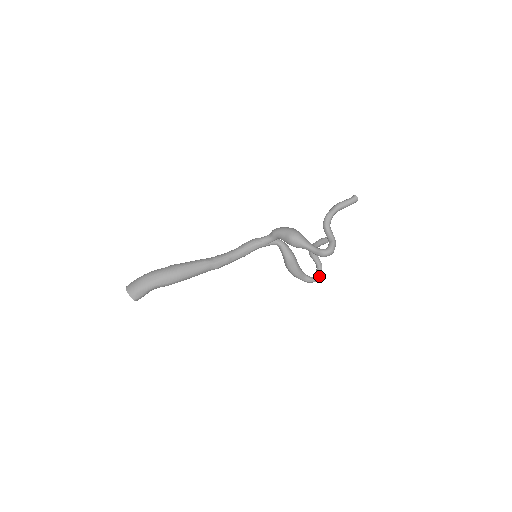
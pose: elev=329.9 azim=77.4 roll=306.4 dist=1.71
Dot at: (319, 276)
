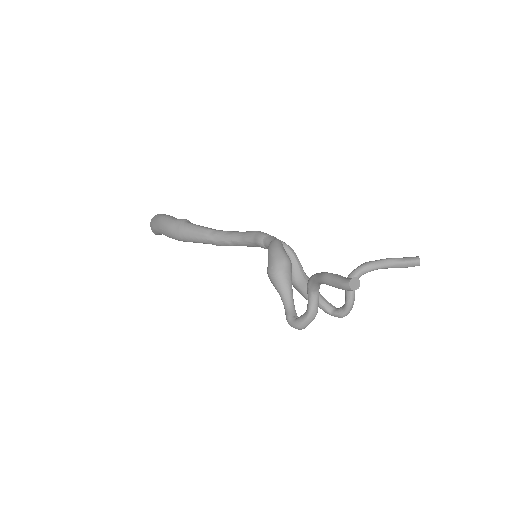
Dot at: (340, 315)
